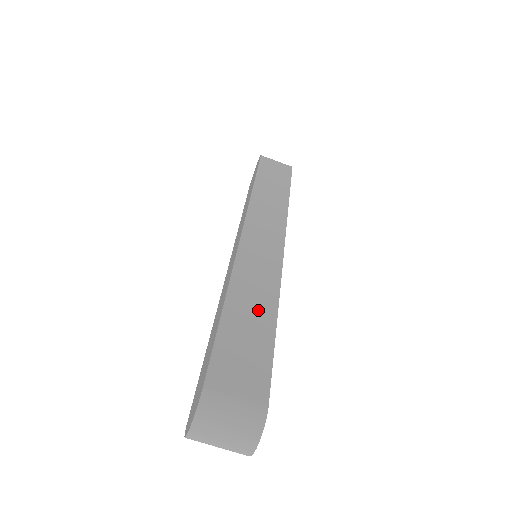
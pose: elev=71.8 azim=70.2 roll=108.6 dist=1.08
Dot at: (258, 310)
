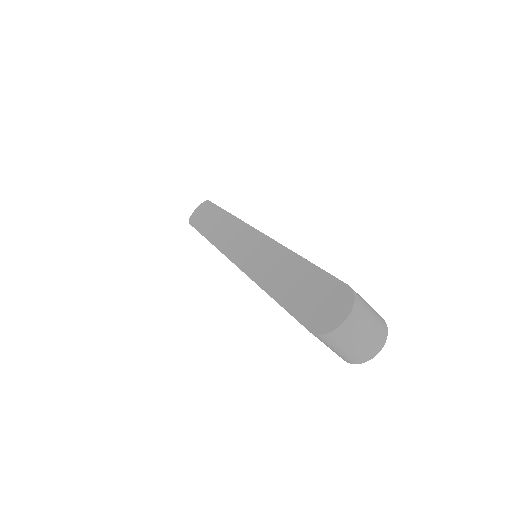
Dot at: occluded
